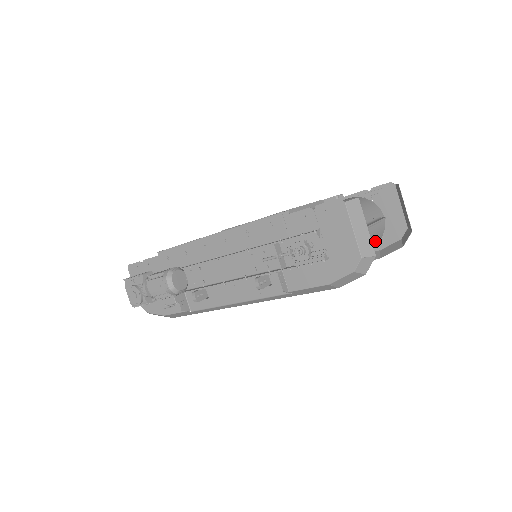
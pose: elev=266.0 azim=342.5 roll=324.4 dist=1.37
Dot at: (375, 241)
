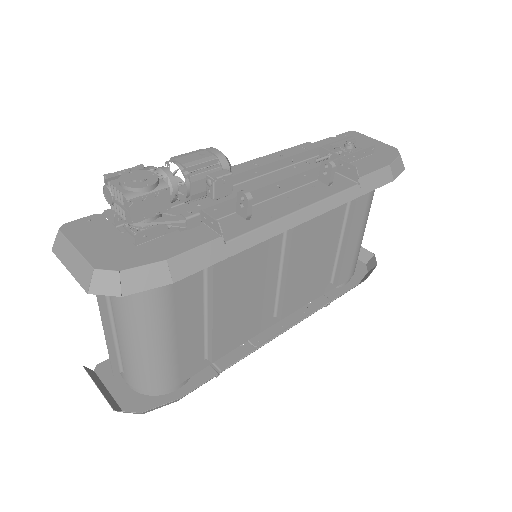
Dot at: occluded
